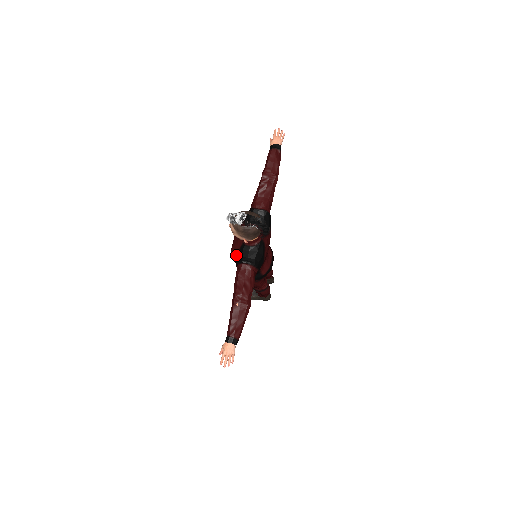
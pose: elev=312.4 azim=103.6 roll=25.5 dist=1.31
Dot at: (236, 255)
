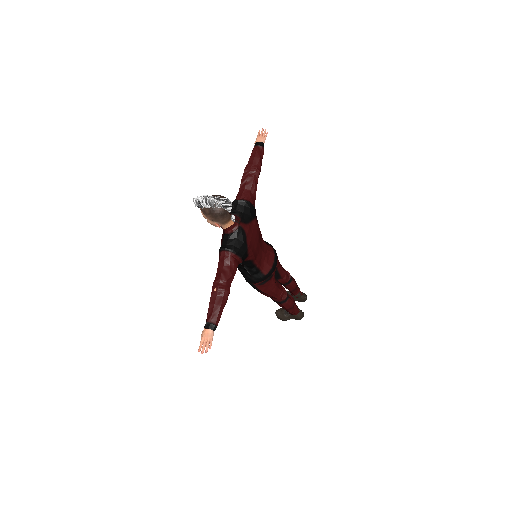
Dot at: occluded
